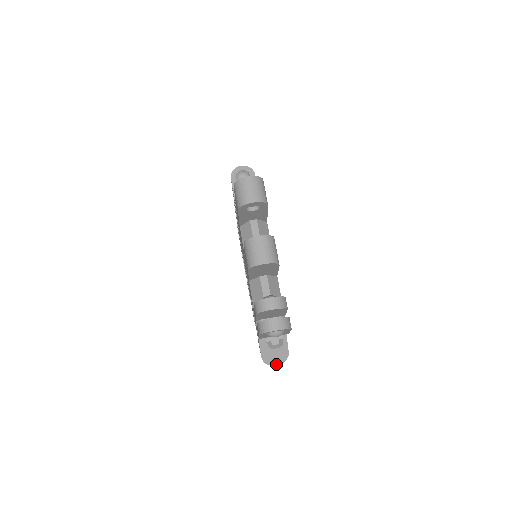
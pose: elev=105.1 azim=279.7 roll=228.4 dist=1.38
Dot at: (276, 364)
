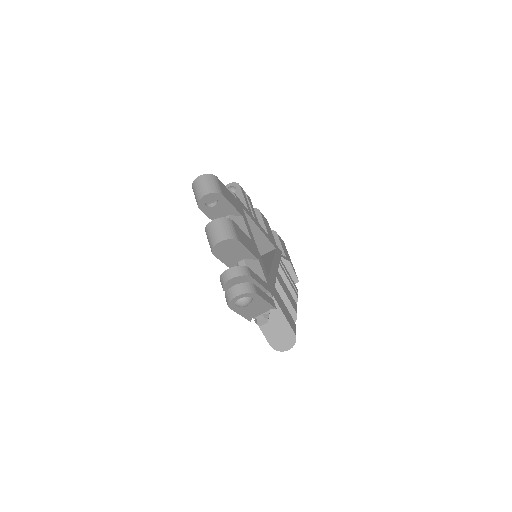
Dot at: (287, 349)
